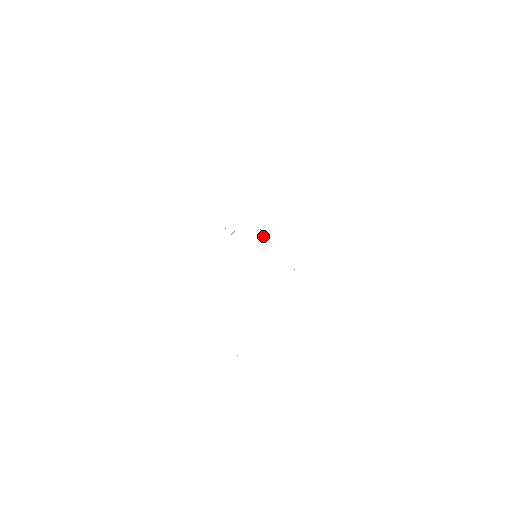
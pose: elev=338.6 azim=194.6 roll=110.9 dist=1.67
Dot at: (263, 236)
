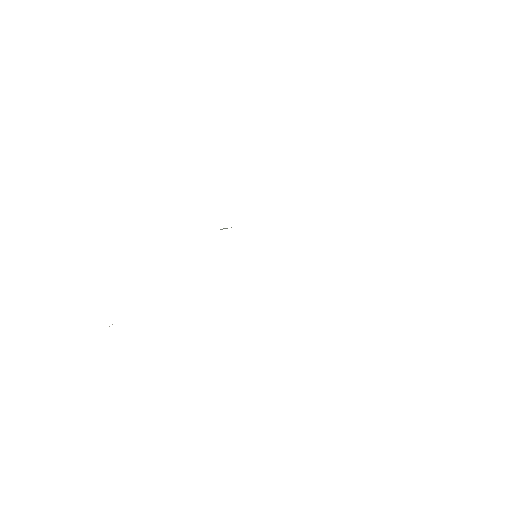
Dot at: occluded
